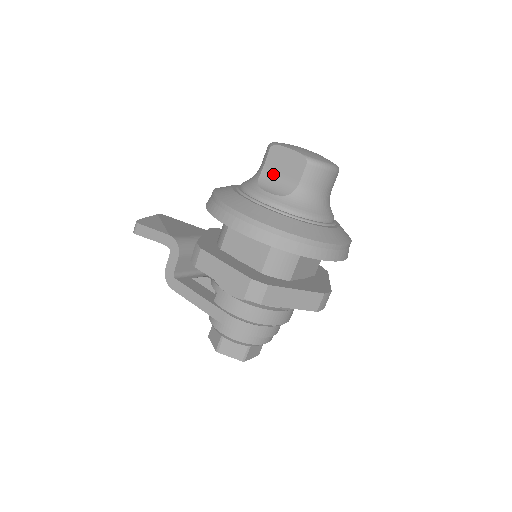
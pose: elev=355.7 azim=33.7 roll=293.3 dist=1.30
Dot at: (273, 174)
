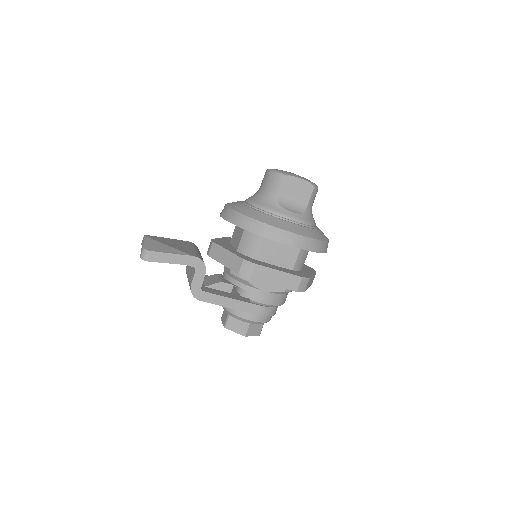
Dot at: (288, 197)
